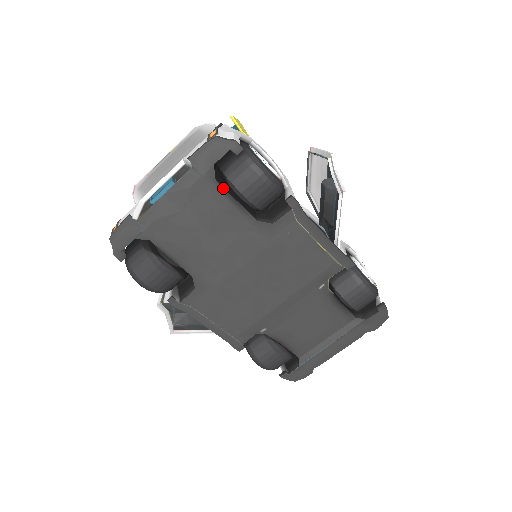
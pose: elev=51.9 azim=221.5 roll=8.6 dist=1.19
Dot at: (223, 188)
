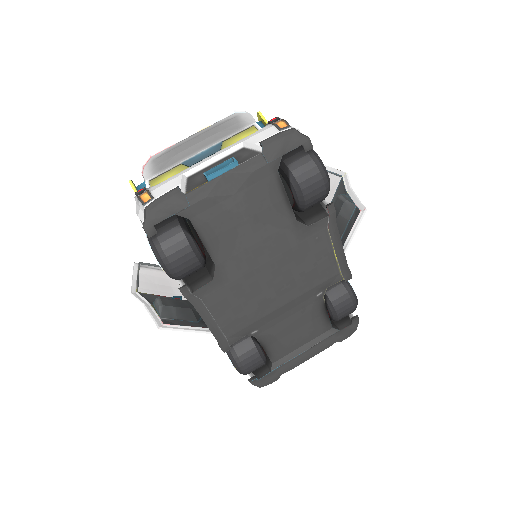
Dot at: (281, 181)
